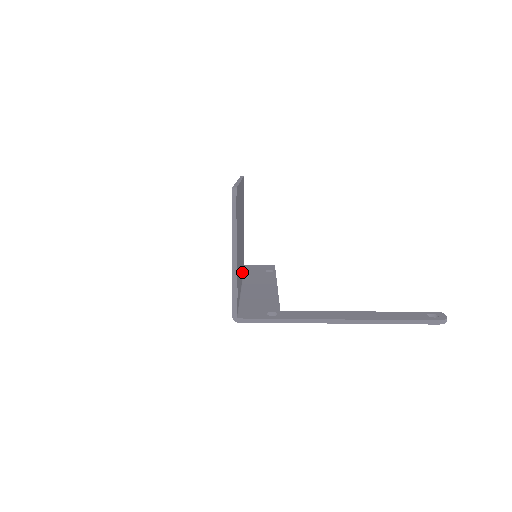
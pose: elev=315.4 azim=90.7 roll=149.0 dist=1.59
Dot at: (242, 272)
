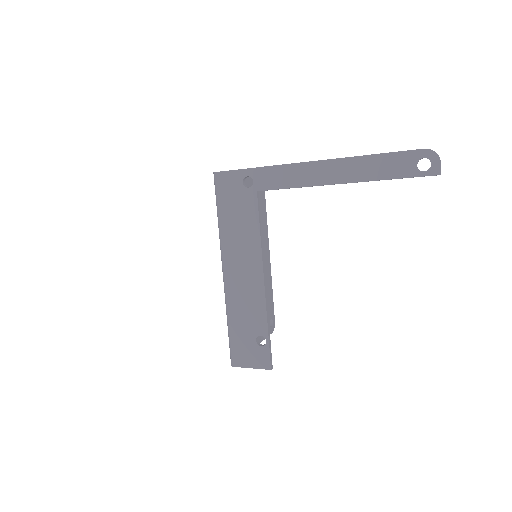
Dot at: occluded
